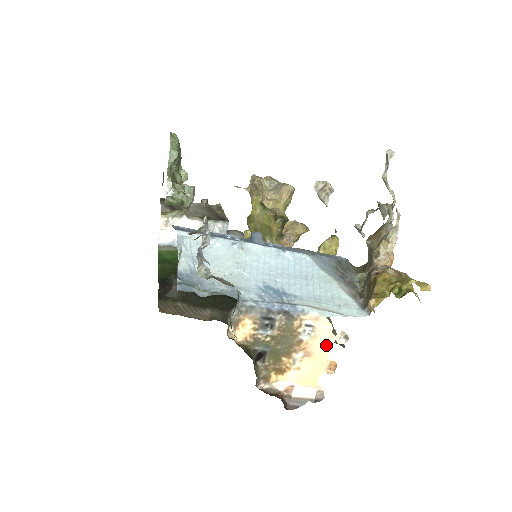
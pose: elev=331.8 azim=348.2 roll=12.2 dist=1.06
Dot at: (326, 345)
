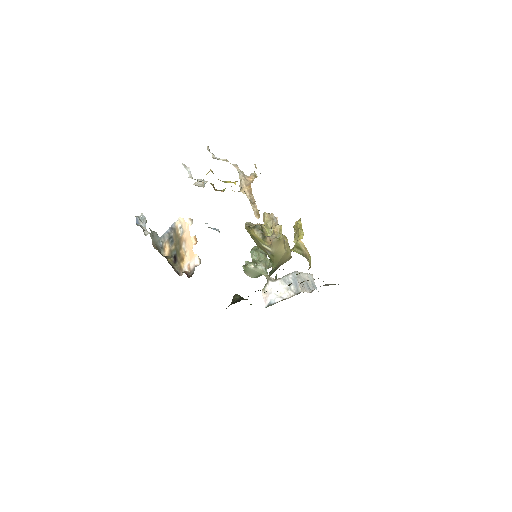
Dot at: (188, 230)
